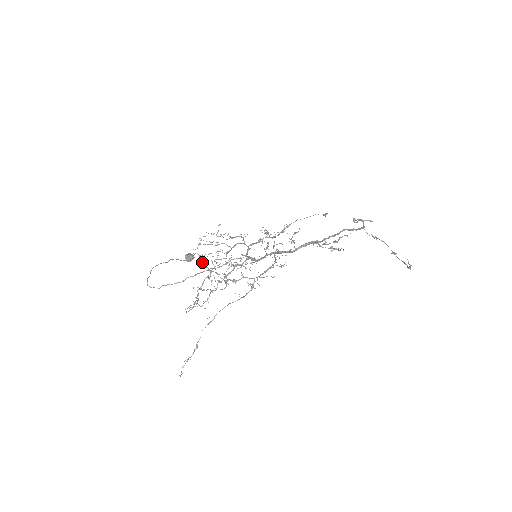
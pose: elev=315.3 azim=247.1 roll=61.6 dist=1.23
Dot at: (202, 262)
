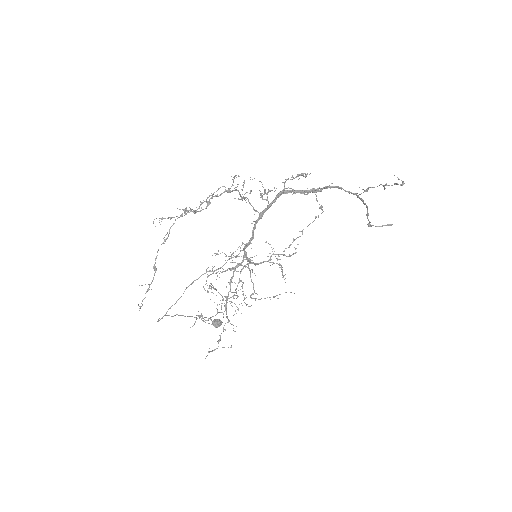
Dot at: (209, 286)
